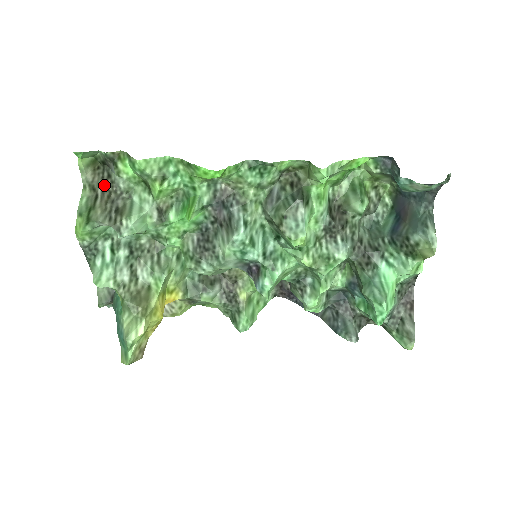
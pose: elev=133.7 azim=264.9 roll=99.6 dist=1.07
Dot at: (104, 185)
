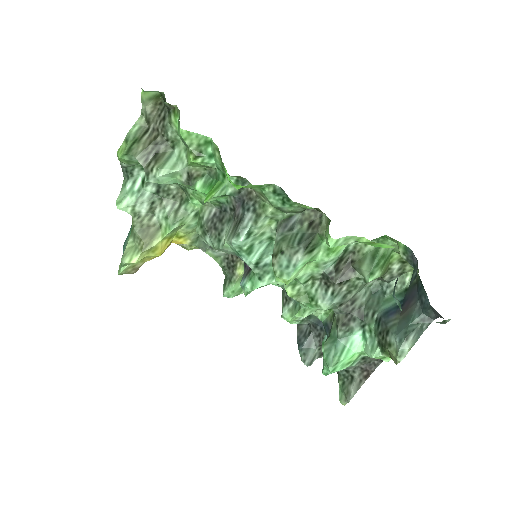
Dot at: (157, 124)
